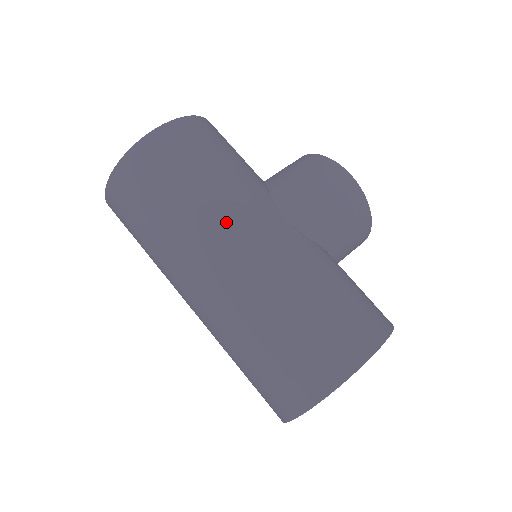
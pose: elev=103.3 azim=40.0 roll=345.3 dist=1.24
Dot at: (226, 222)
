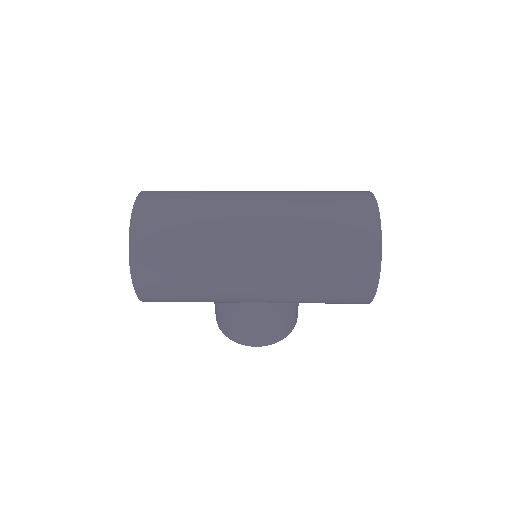
Dot at: occluded
